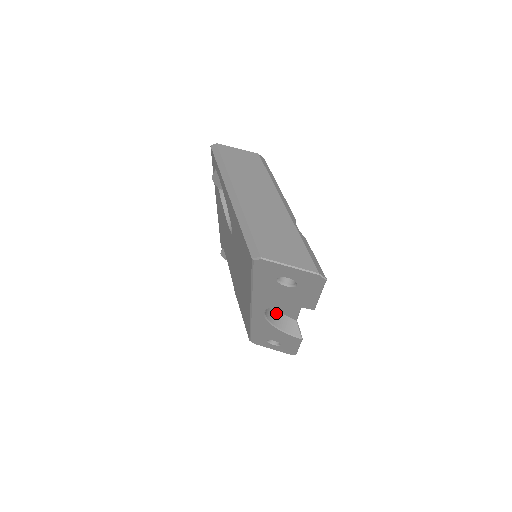
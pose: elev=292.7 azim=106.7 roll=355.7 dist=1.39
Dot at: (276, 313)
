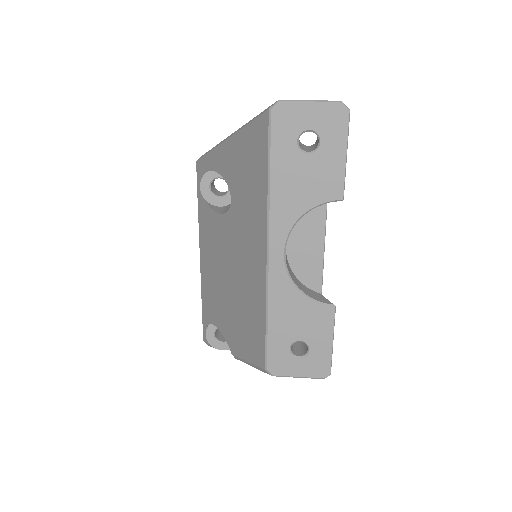
Dot at: (296, 279)
